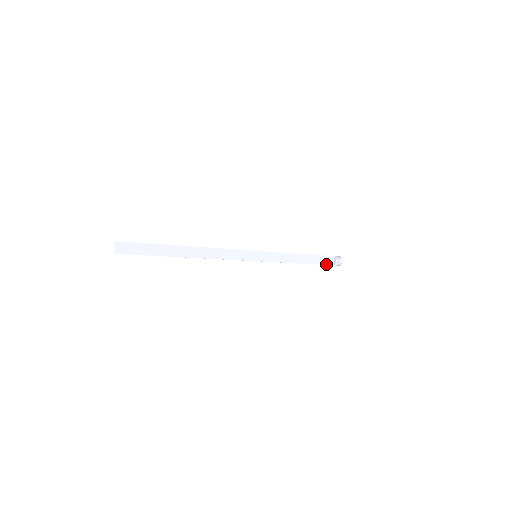
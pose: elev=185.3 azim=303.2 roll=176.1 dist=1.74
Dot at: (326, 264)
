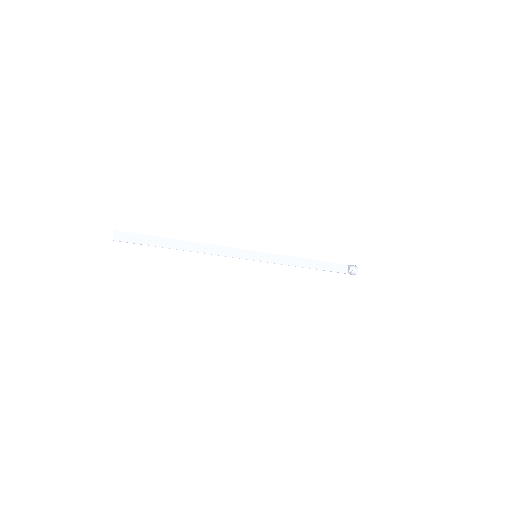
Dot at: (338, 272)
